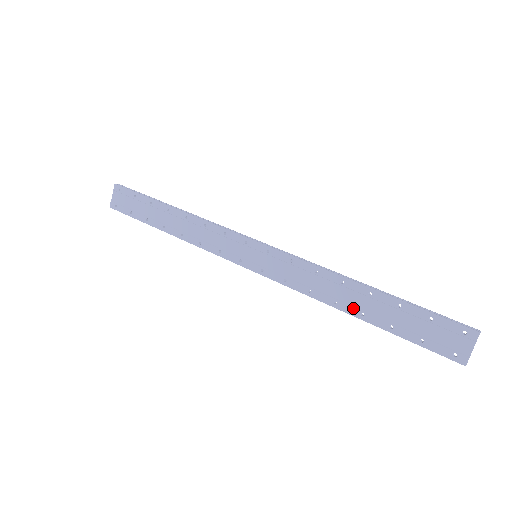
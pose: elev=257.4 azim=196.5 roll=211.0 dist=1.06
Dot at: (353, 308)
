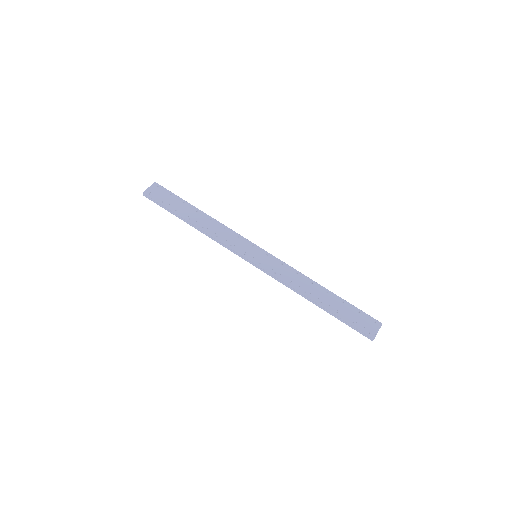
Dot at: (316, 298)
